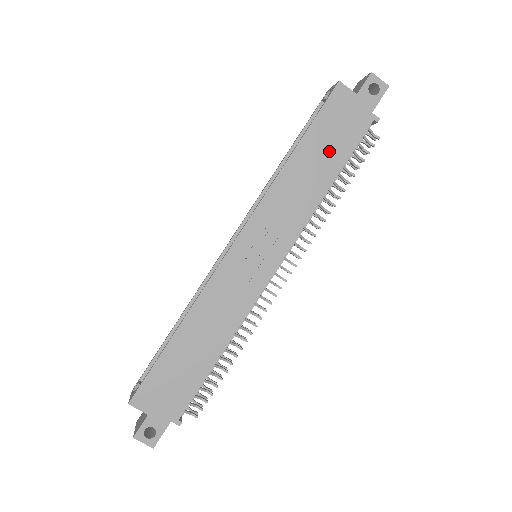
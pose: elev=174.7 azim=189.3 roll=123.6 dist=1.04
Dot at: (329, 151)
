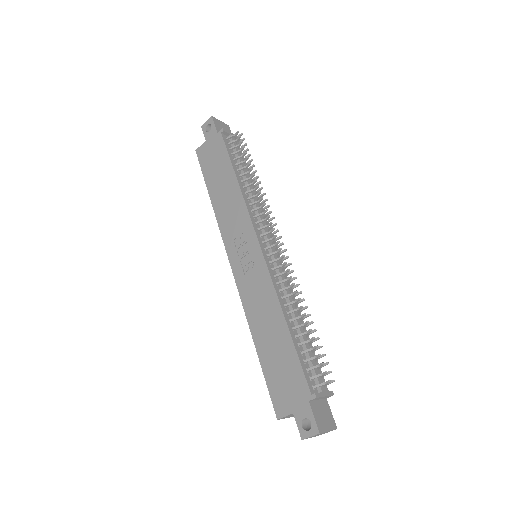
Dot at: (221, 172)
